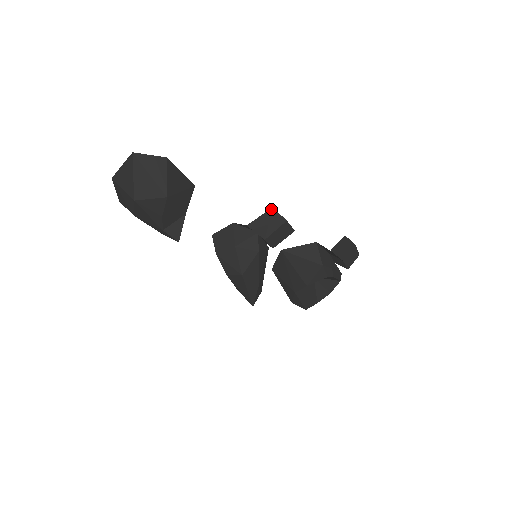
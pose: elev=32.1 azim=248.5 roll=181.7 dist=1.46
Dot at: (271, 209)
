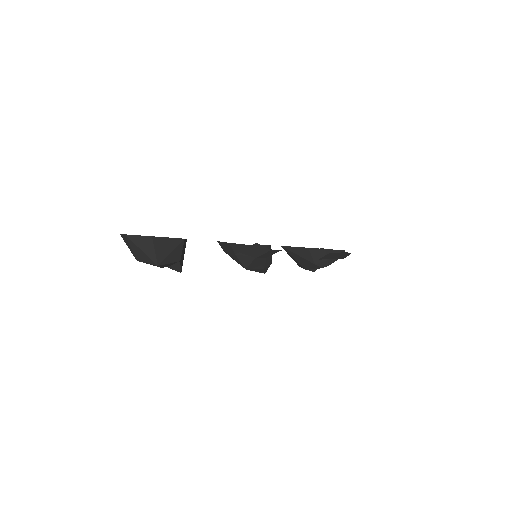
Dot at: (255, 243)
